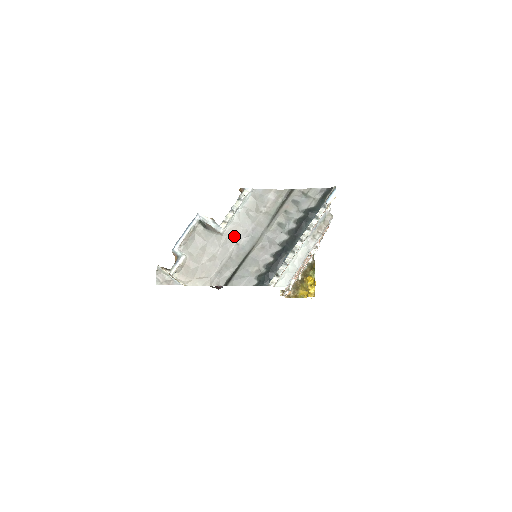
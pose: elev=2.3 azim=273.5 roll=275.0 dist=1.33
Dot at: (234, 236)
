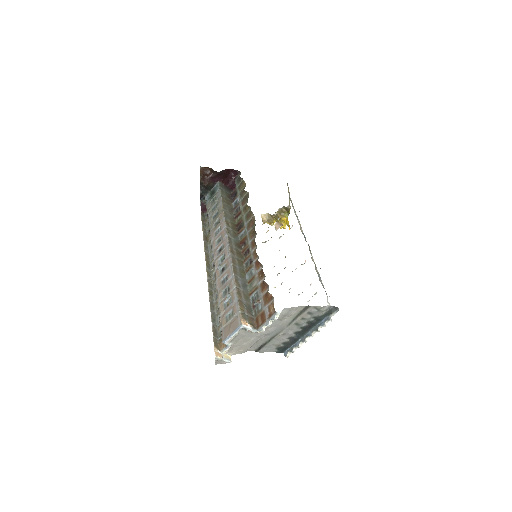
Dot at: (265, 331)
